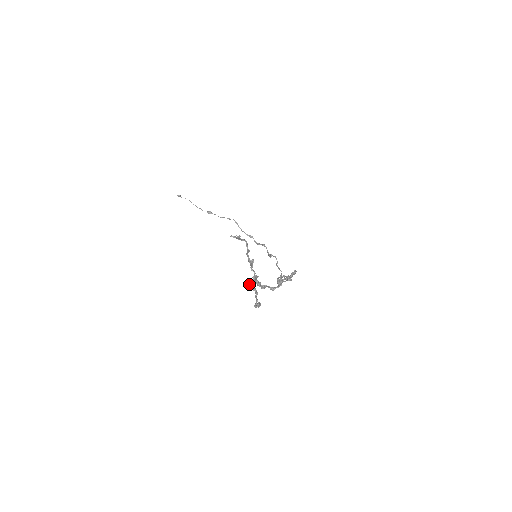
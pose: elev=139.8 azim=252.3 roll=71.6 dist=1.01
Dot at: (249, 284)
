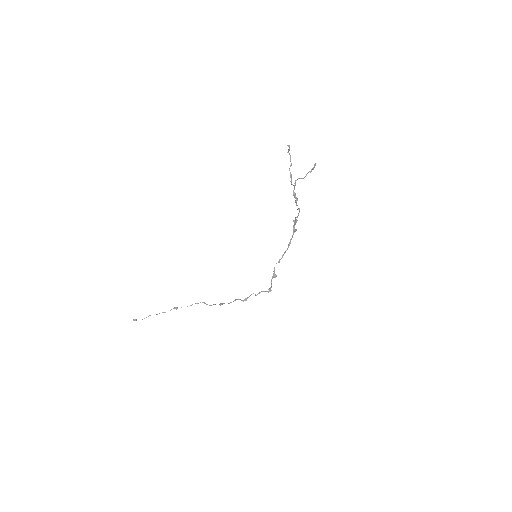
Dot at: (298, 178)
